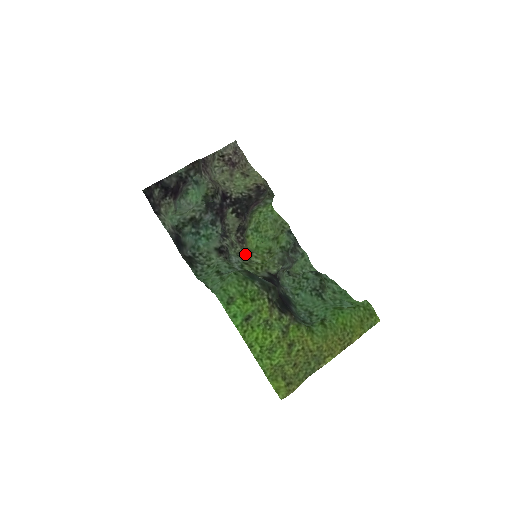
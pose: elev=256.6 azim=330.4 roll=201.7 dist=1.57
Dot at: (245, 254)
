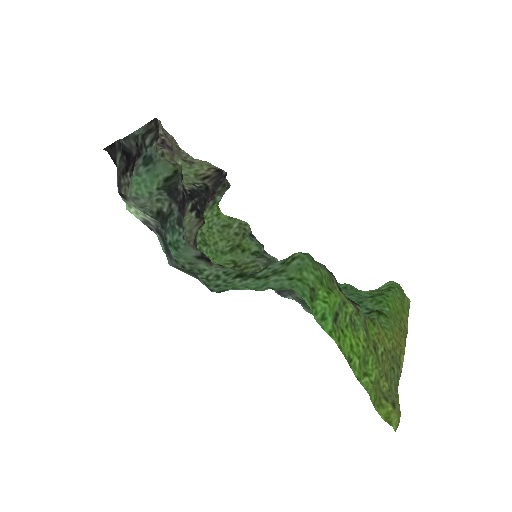
Dot at: occluded
